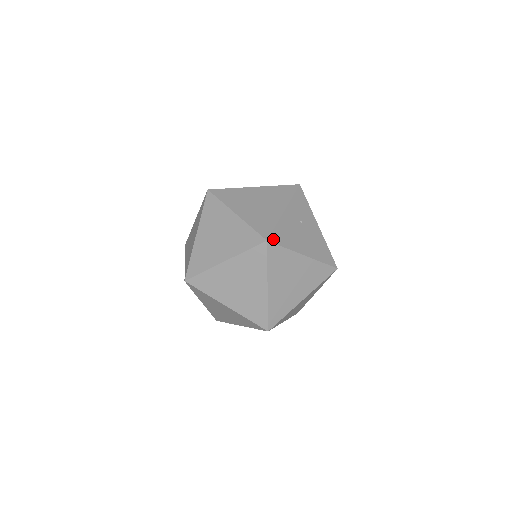
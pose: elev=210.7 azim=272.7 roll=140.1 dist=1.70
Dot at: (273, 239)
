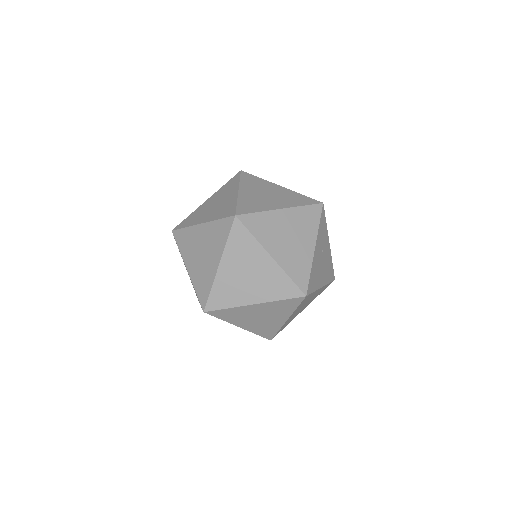
Dot at: (309, 290)
